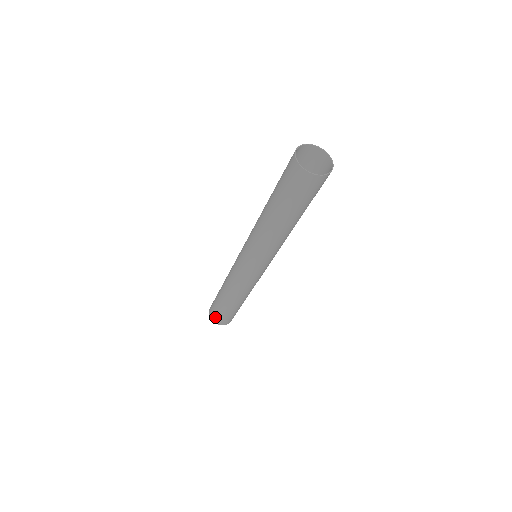
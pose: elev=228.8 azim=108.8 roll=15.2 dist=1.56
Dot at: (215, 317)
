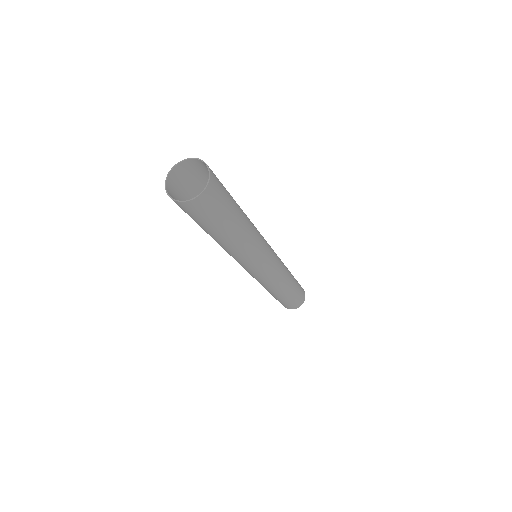
Dot at: occluded
